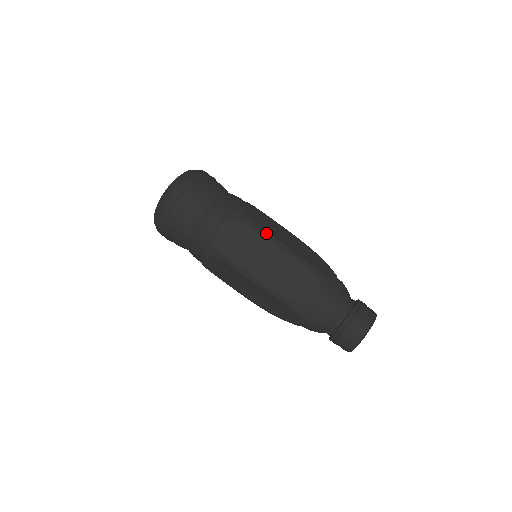
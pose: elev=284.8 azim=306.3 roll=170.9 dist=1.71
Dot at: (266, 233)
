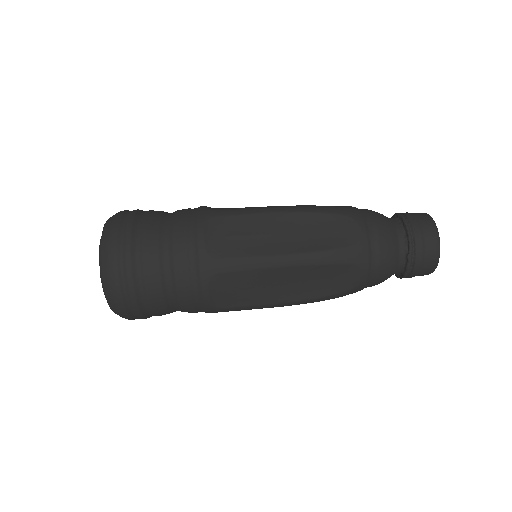
Dot at: (258, 261)
